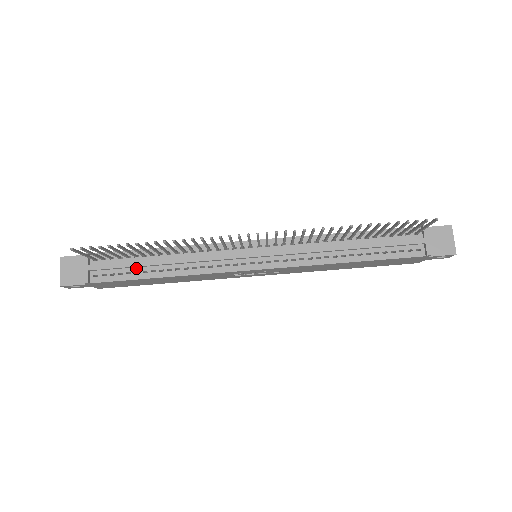
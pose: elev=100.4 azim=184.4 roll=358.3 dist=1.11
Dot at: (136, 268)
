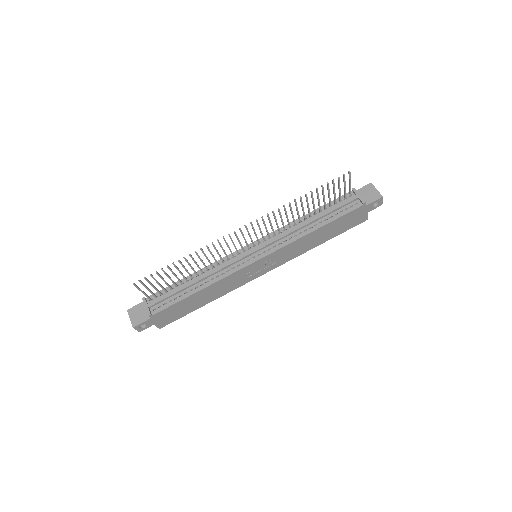
Dot at: (179, 293)
